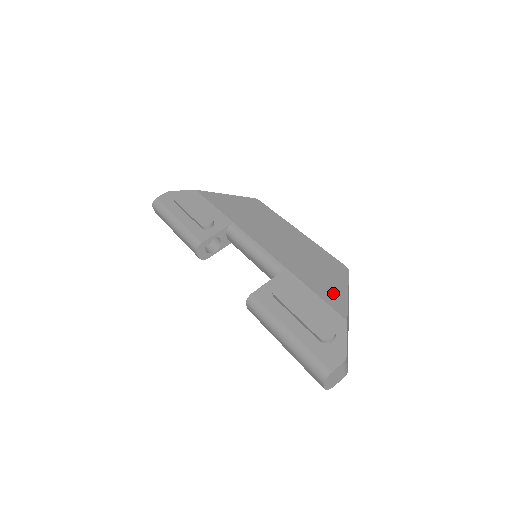
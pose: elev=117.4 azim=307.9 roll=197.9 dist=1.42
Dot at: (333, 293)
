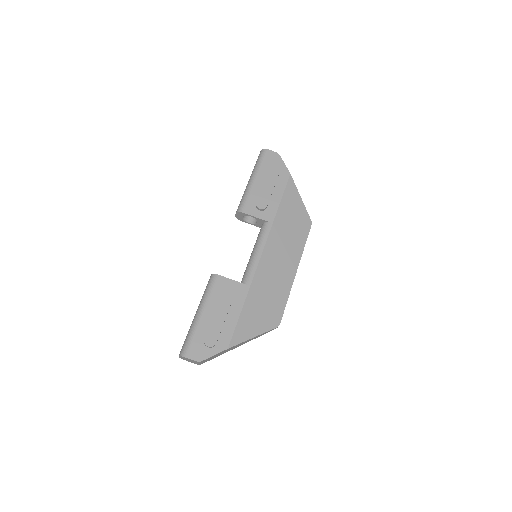
Dot at: (247, 328)
